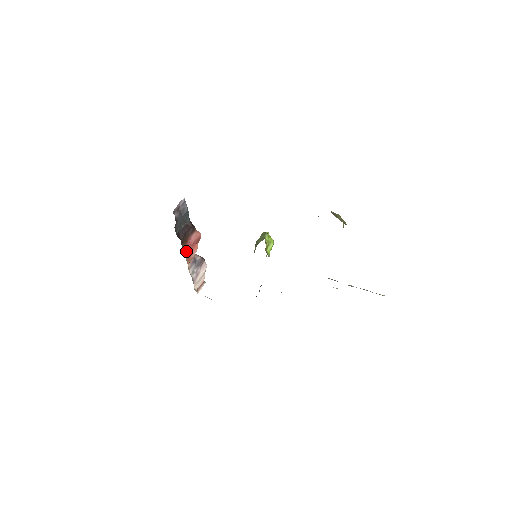
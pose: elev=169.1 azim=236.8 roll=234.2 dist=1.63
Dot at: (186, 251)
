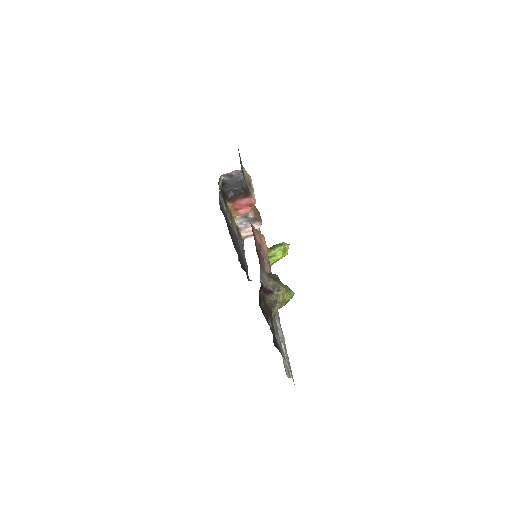
Dot at: (233, 207)
